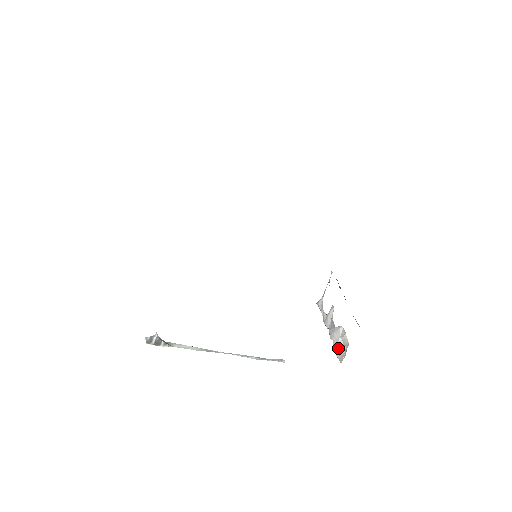
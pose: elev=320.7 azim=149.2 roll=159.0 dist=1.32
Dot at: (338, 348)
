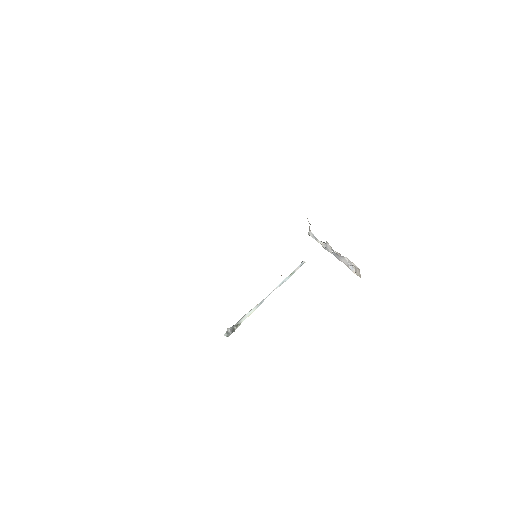
Dot at: (351, 268)
